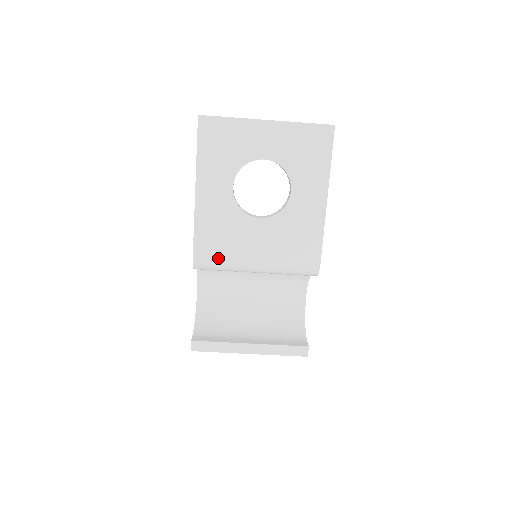
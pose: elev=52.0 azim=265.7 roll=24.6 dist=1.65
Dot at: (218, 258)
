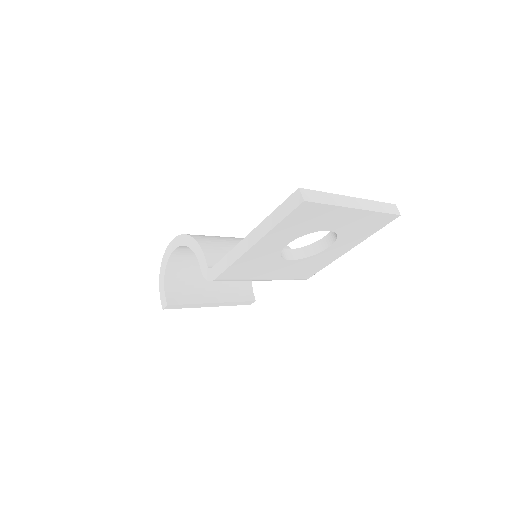
Dot at: (235, 279)
